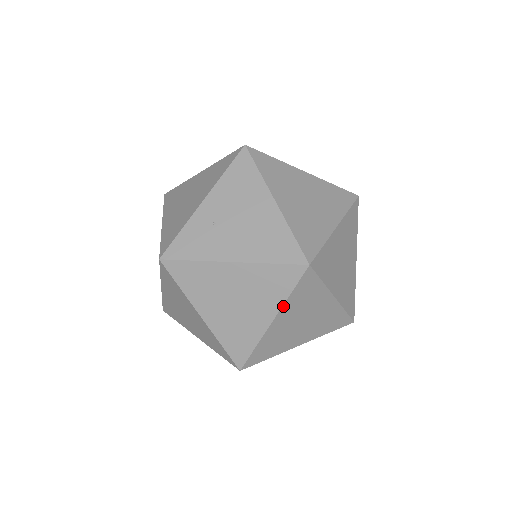
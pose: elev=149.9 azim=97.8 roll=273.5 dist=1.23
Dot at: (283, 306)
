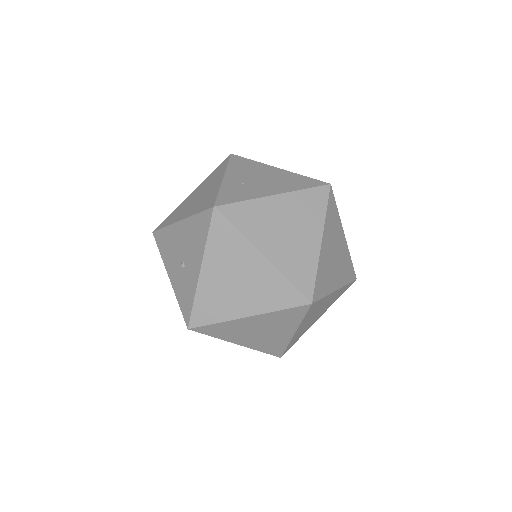
Dot at: (324, 224)
